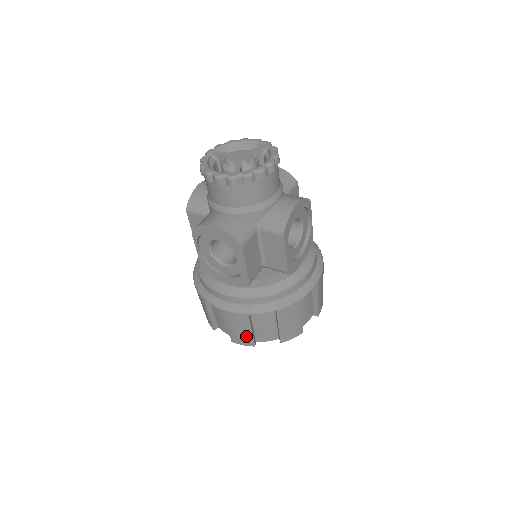
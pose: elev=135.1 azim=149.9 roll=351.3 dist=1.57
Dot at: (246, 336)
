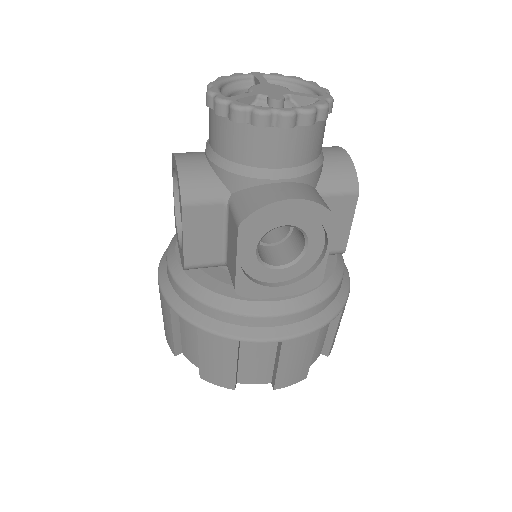
Dot at: (169, 334)
